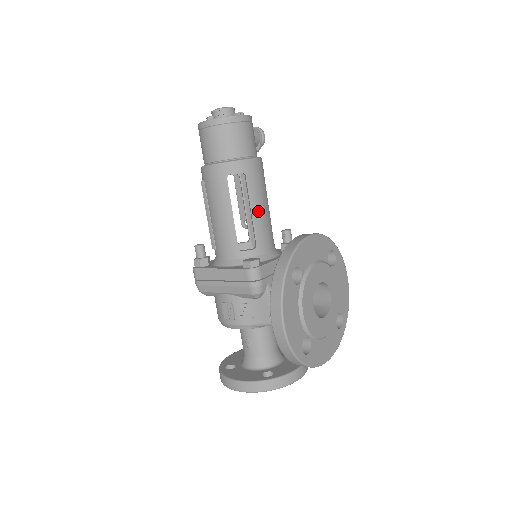
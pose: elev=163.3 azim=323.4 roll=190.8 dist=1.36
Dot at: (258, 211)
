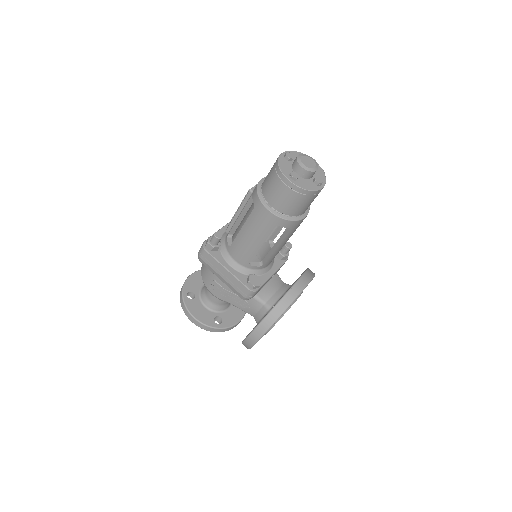
Dot at: (281, 247)
